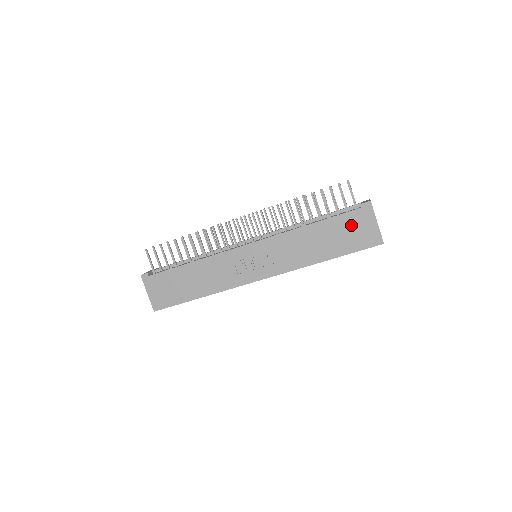
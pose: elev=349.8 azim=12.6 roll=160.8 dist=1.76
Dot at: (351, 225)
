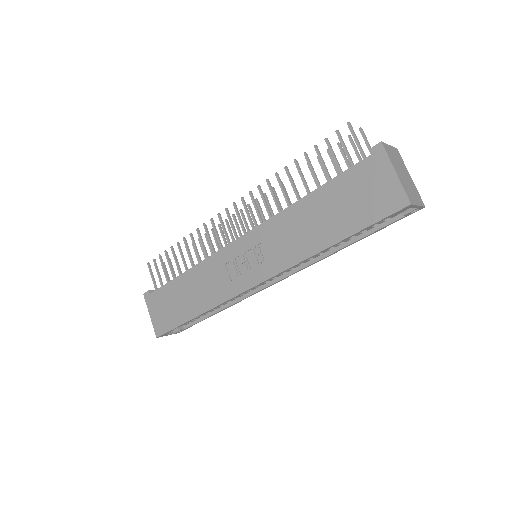
Dot at: (358, 185)
